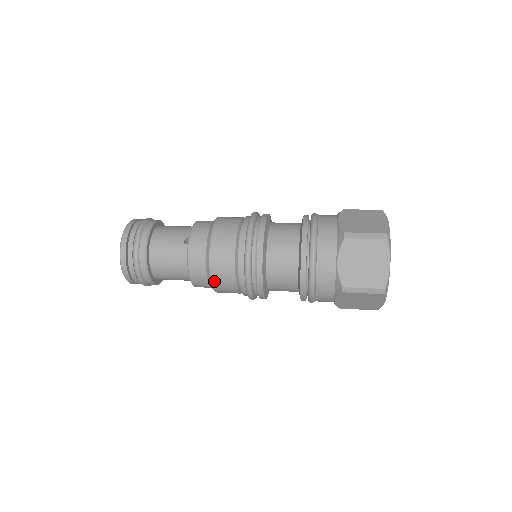
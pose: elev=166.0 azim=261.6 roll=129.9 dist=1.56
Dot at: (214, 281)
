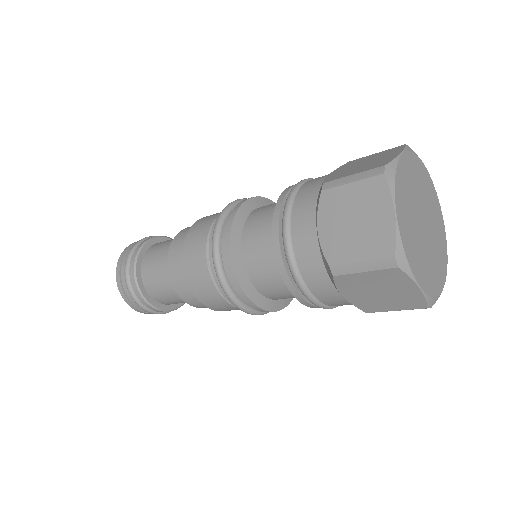
Dot at: (195, 292)
